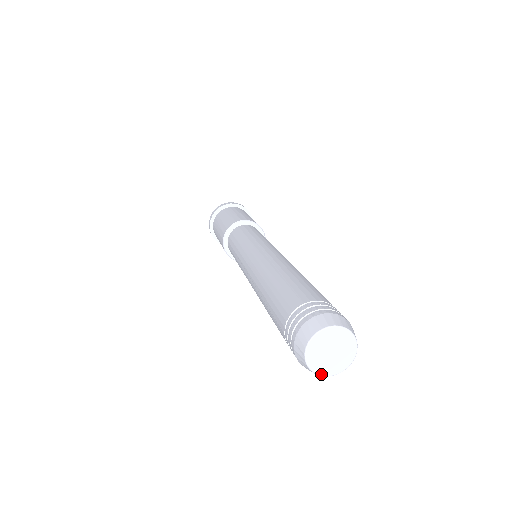
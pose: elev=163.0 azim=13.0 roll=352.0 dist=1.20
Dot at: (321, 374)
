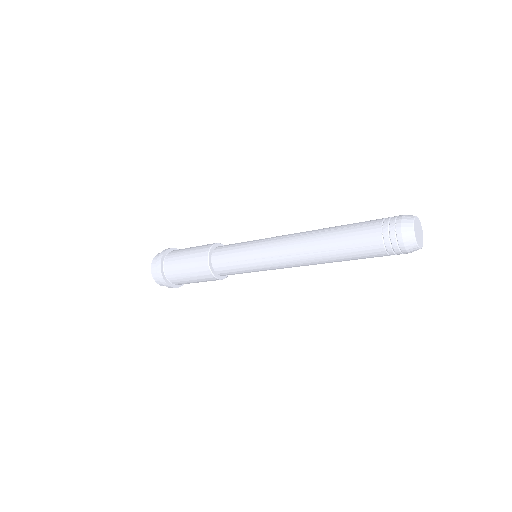
Dot at: (415, 235)
